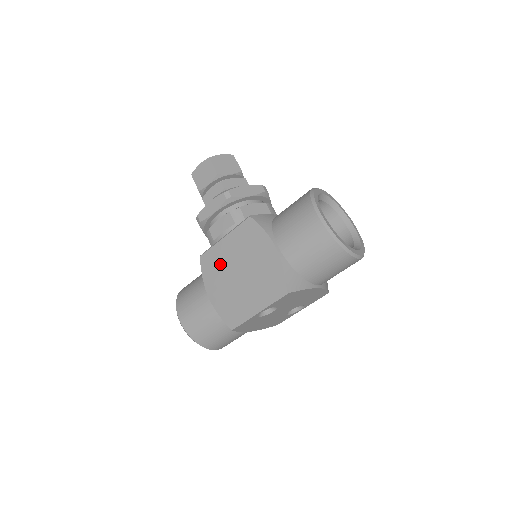
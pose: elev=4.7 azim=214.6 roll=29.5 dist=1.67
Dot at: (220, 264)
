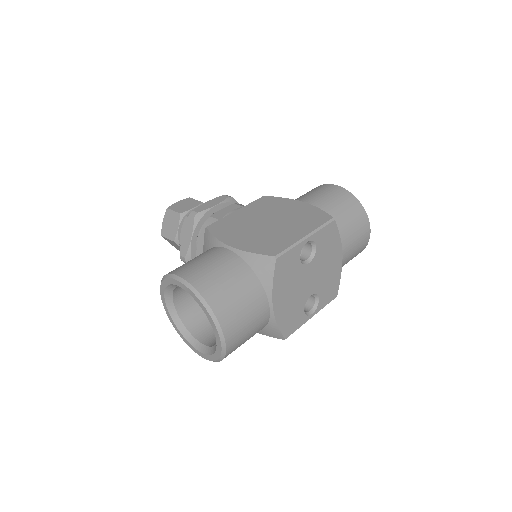
Dot at: (238, 224)
